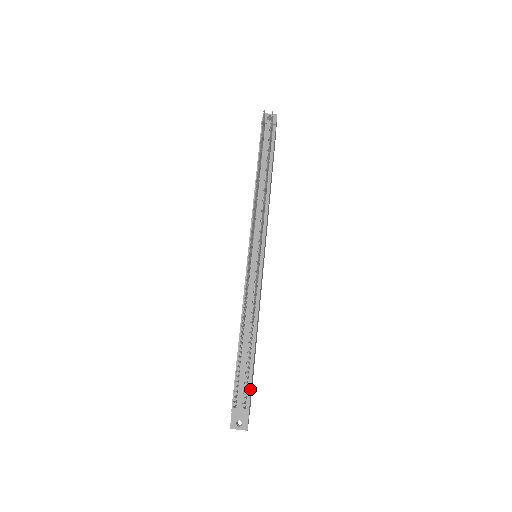
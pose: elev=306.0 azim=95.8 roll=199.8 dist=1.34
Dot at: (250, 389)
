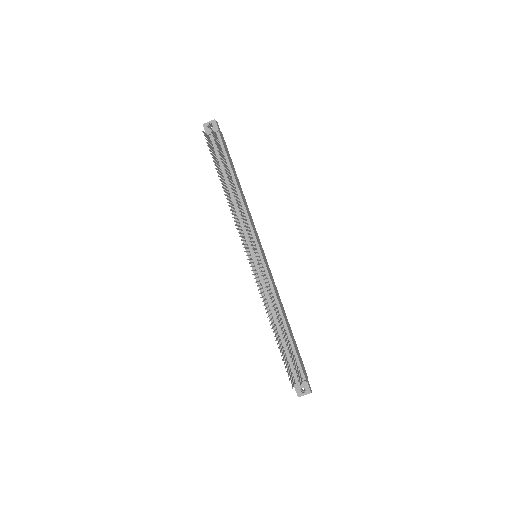
Dot at: (299, 363)
